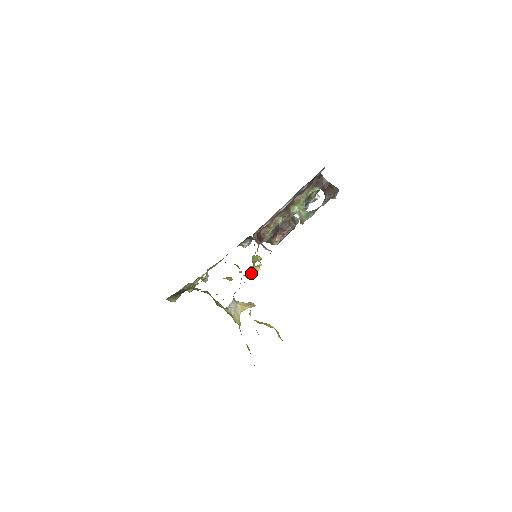
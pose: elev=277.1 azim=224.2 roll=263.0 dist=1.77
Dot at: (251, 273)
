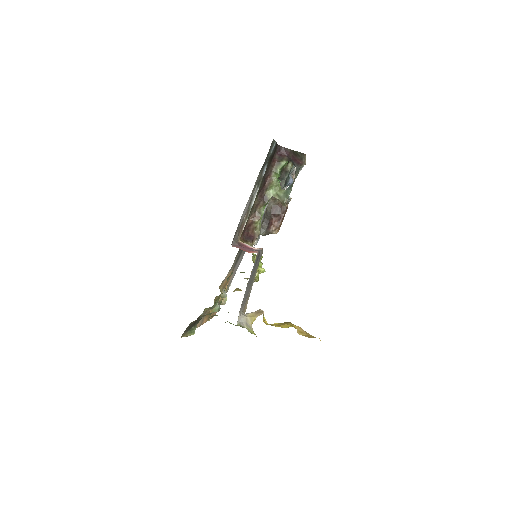
Dot at: (257, 275)
